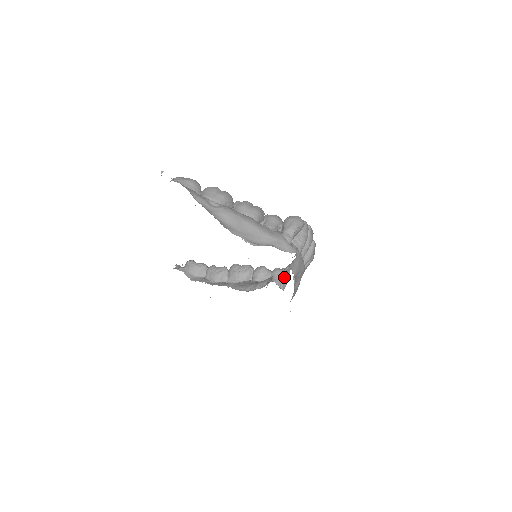
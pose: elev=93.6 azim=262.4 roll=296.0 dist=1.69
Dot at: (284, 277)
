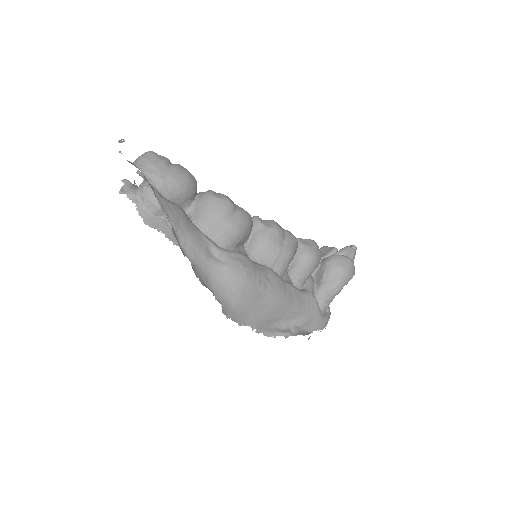
Dot at: occluded
